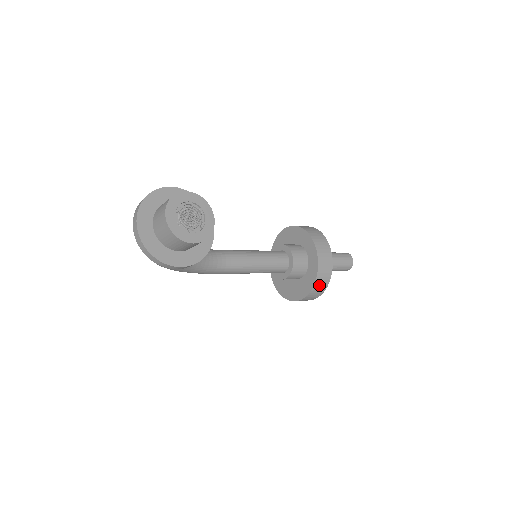
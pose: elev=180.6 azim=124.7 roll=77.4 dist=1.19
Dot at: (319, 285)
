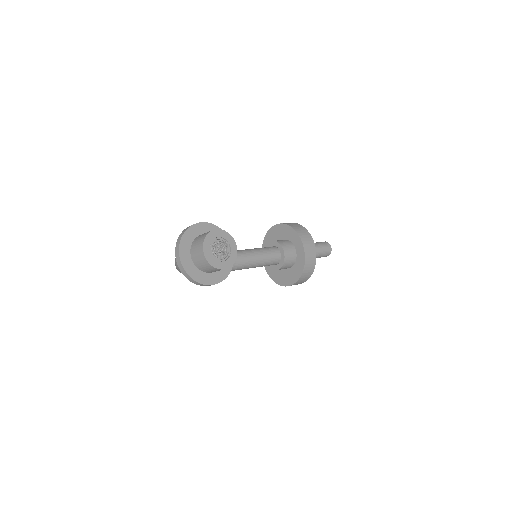
Dot at: (306, 273)
